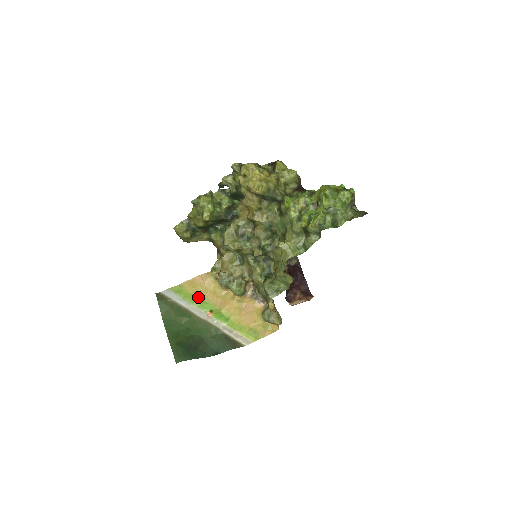
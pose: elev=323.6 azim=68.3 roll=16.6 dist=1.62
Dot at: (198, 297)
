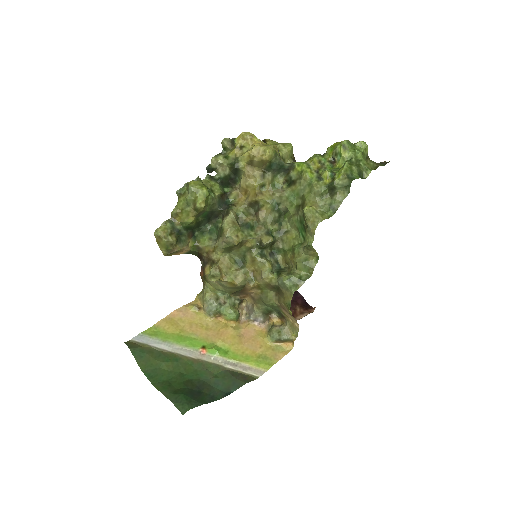
Dot at: (182, 335)
